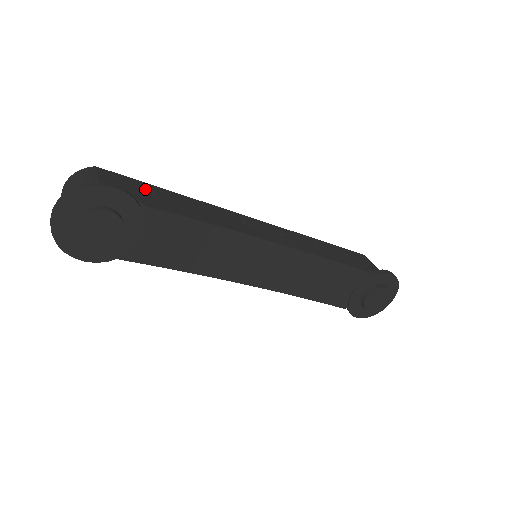
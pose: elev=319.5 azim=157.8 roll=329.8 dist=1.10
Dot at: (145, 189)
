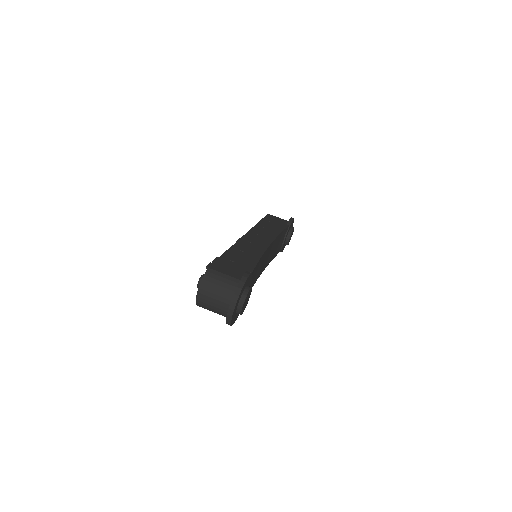
Dot at: (229, 262)
